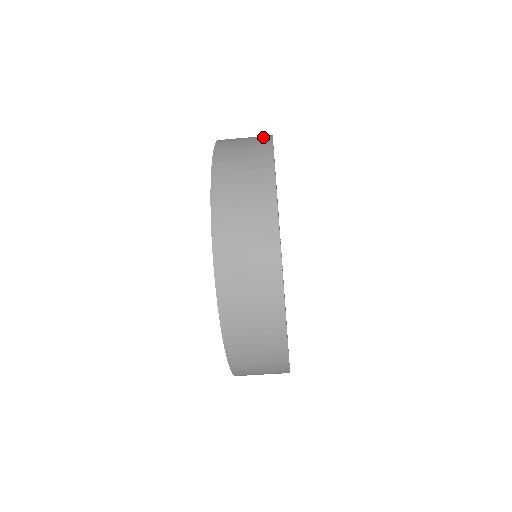
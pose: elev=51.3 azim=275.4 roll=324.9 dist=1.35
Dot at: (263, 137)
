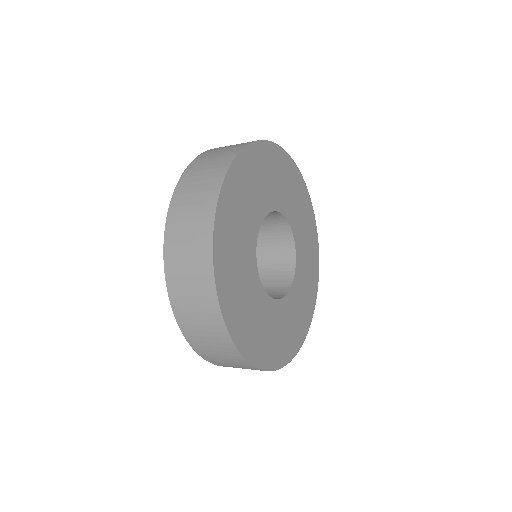
Dot at: (219, 330)
